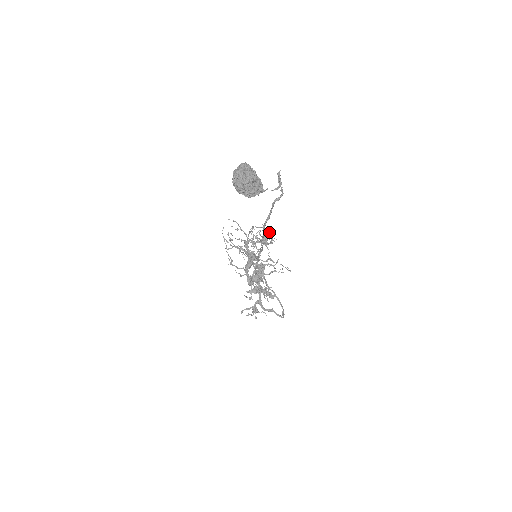
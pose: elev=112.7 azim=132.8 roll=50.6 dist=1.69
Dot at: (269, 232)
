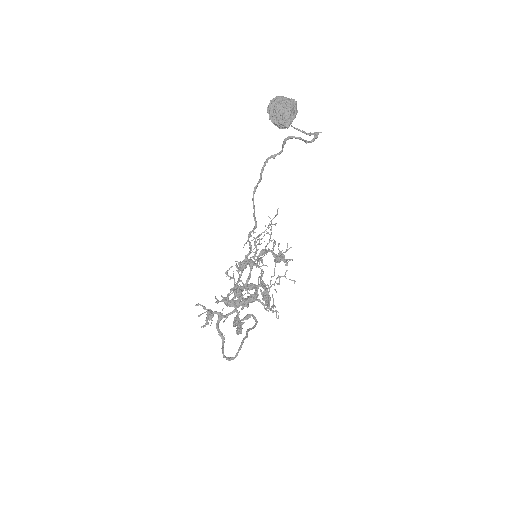
Dot at: (288, 249)
